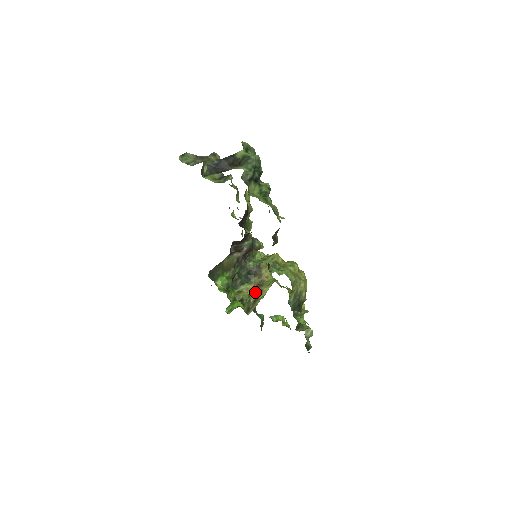
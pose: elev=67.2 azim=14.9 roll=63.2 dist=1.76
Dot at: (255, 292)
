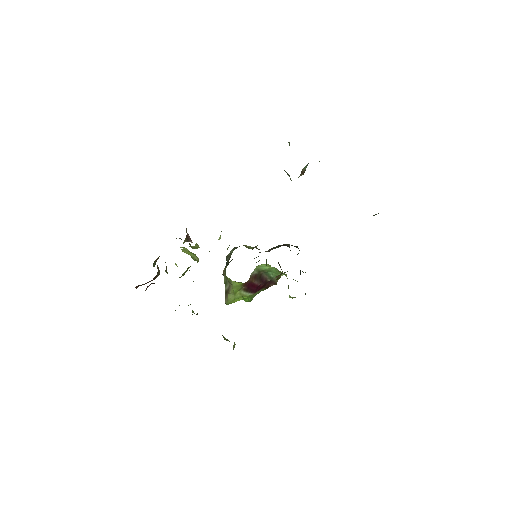
Dot at: (226, 282)
